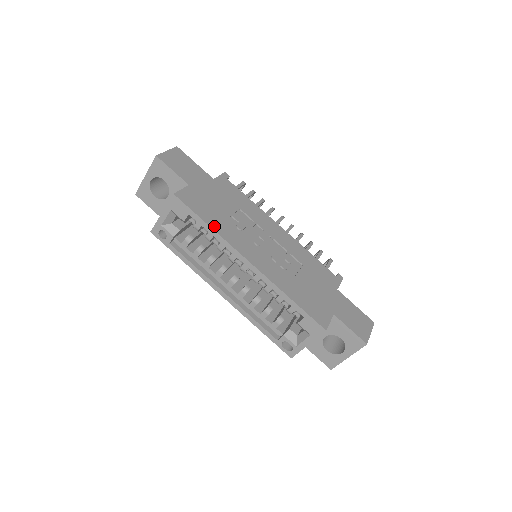
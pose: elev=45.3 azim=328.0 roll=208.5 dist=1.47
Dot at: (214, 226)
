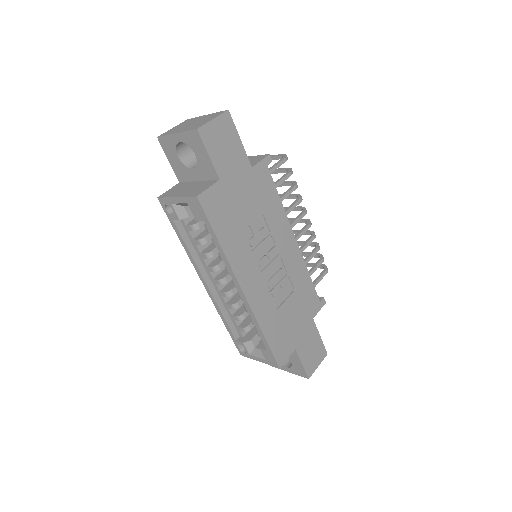
Dot at: (225, 244)
